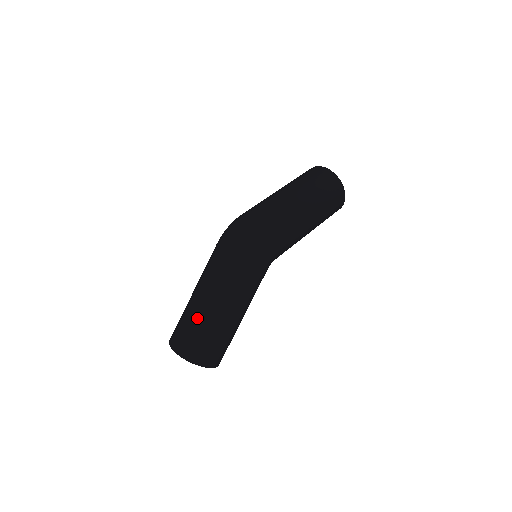
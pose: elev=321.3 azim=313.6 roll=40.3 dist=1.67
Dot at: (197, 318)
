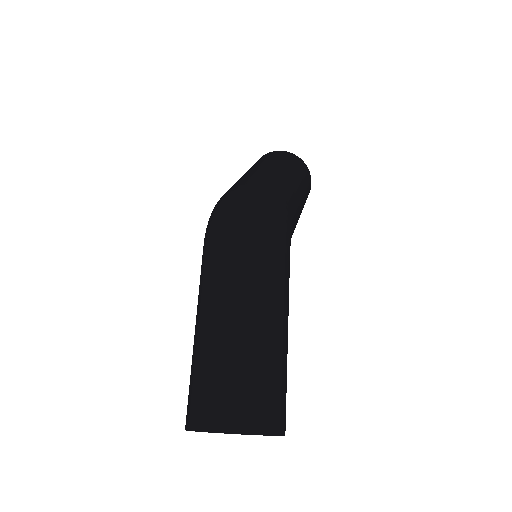
Dot at: (232, 351)
